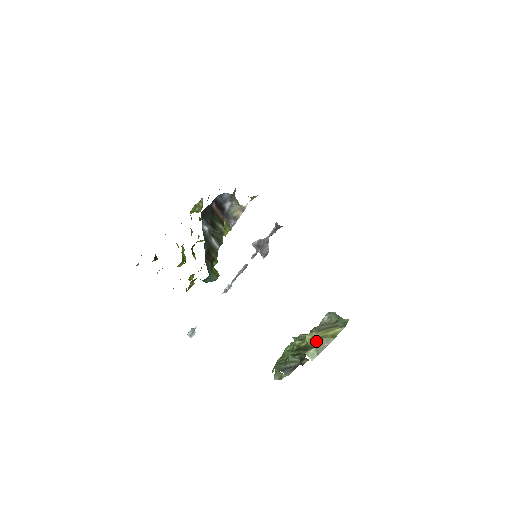
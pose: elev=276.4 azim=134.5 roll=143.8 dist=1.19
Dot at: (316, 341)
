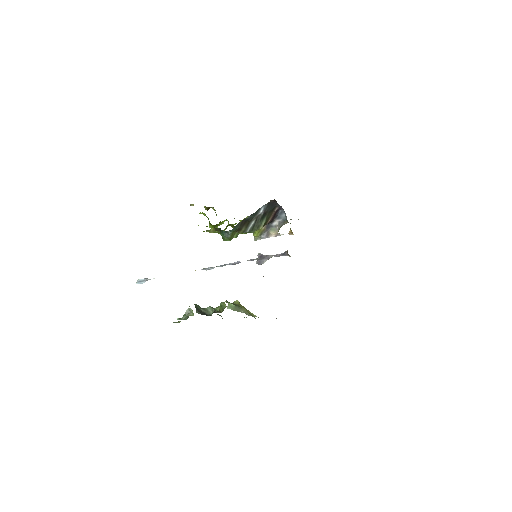
Dot at: (240, 305)
